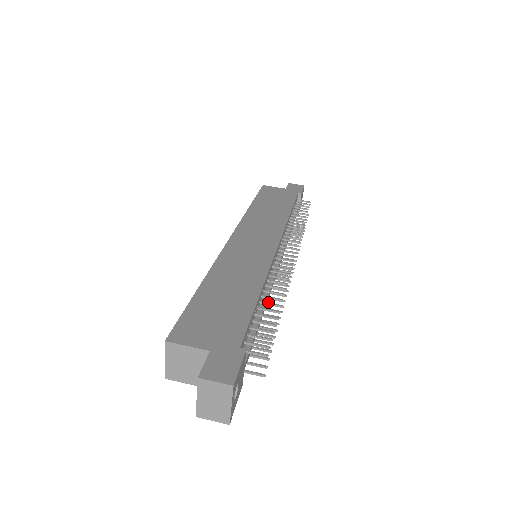
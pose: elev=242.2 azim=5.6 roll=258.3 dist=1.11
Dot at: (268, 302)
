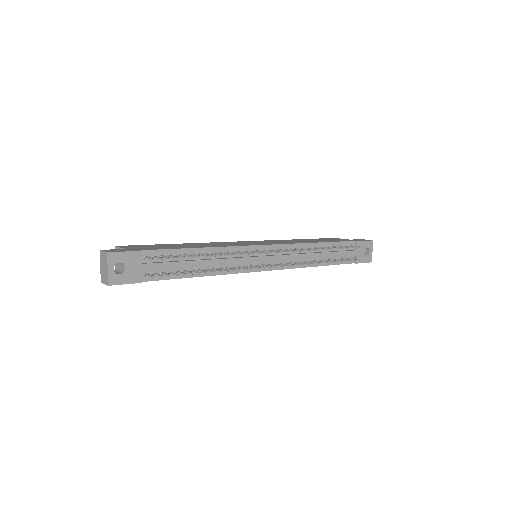
Dot at: (203, 254)
